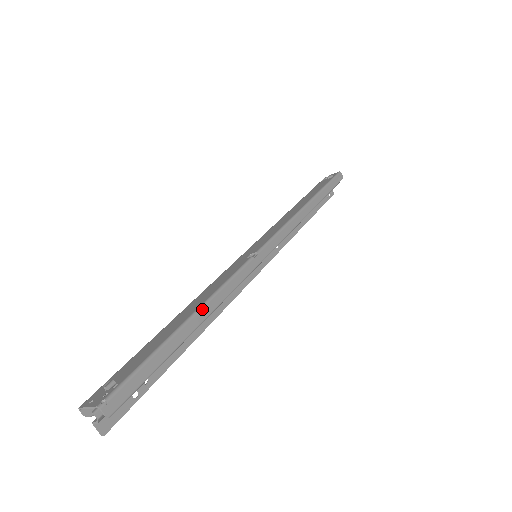
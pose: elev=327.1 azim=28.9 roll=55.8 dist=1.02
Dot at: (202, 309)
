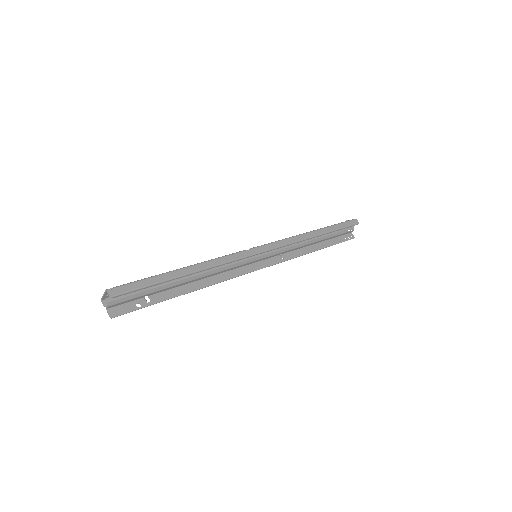
Dot at: (193, 266)
